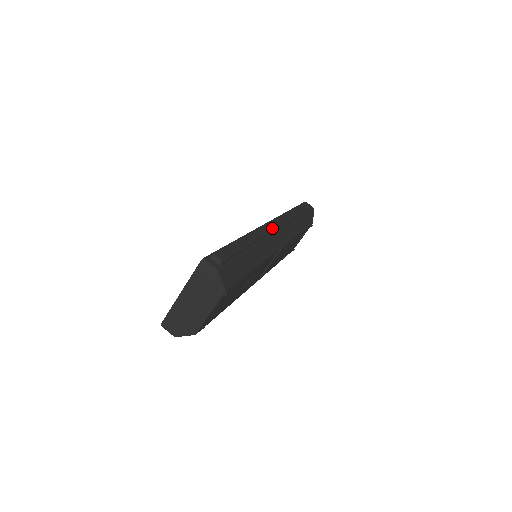
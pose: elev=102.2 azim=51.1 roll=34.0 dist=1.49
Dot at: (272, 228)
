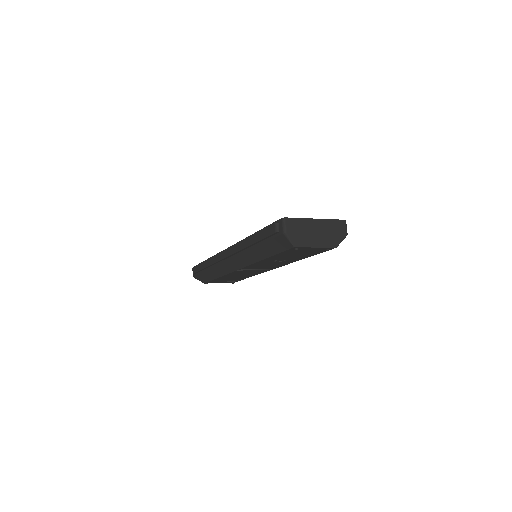
Dot at: occluded
